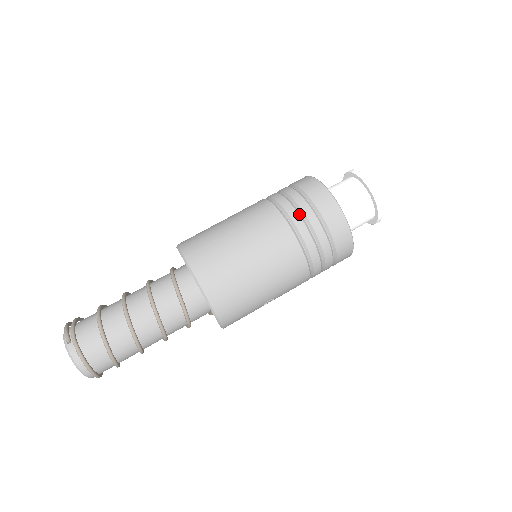
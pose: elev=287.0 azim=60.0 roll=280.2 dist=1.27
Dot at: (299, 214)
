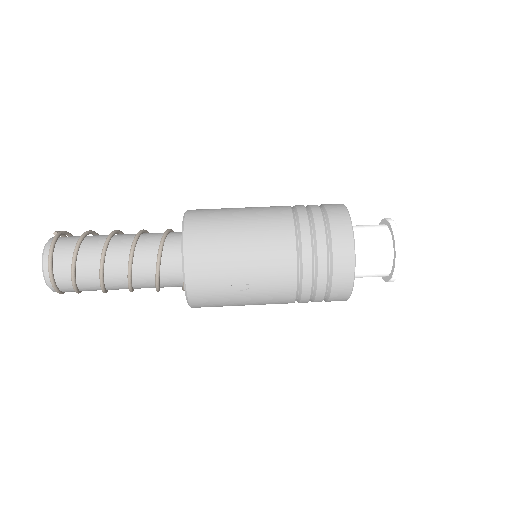
Dot at: occluded
